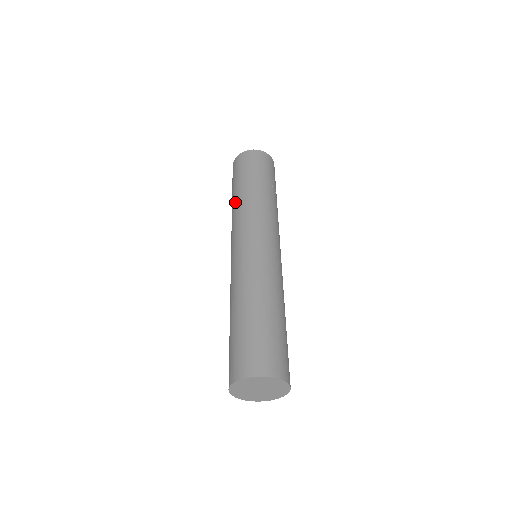
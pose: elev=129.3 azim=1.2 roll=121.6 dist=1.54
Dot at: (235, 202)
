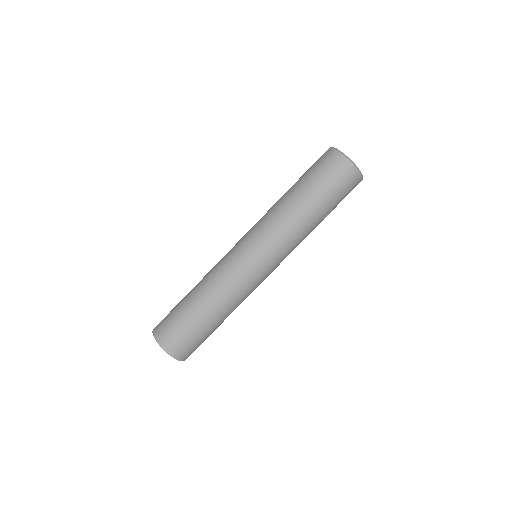
Dot at: (292, 208)
